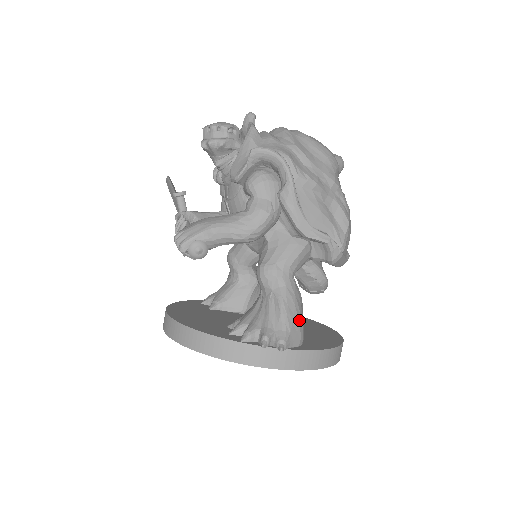
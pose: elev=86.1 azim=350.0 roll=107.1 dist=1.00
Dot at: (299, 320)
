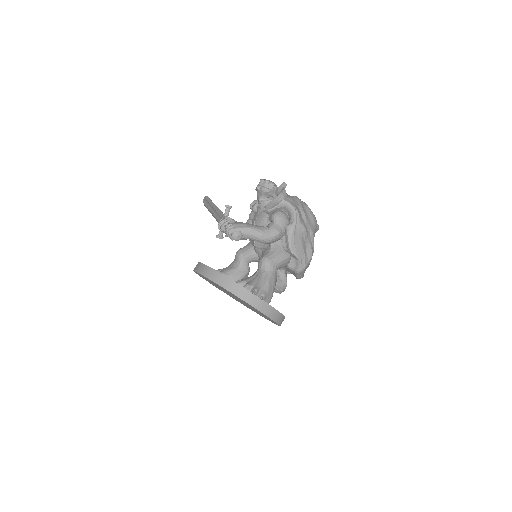
Dot at: (273, 290)
